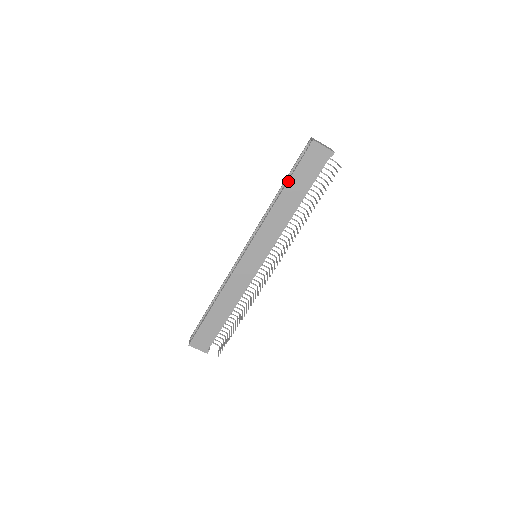
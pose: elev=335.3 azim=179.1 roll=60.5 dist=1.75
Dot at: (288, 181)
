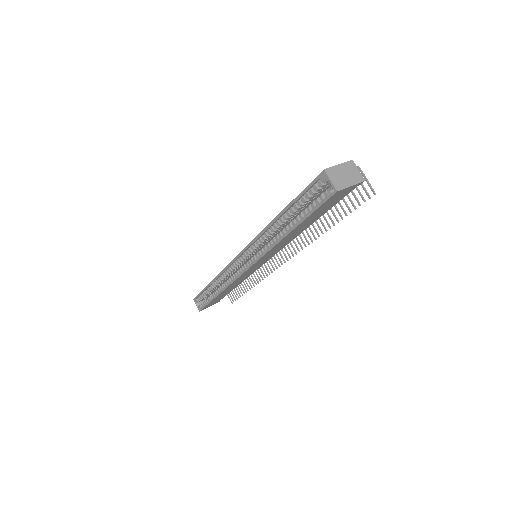
Dot at: (298, 225)
